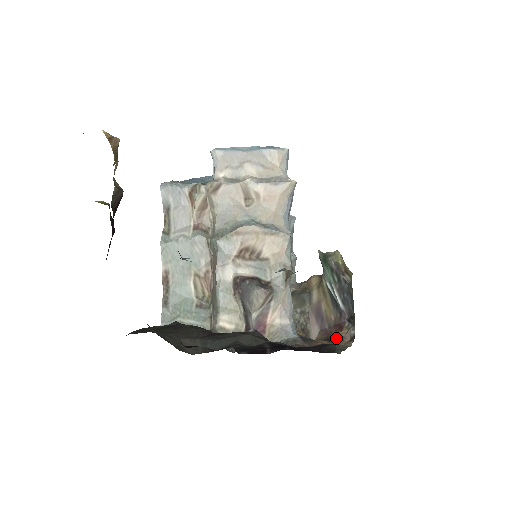
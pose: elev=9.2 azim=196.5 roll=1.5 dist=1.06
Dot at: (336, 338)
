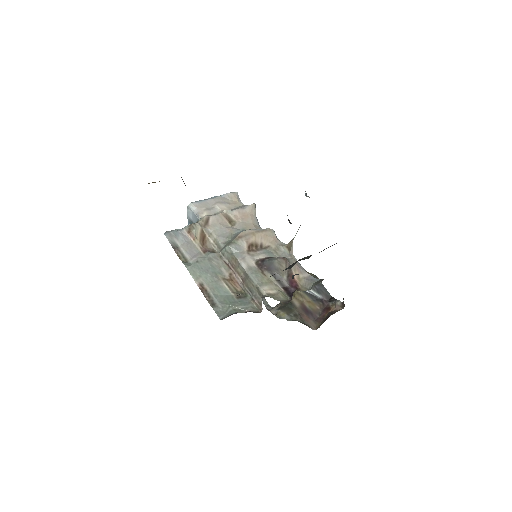
Dot at: (331, 313)
